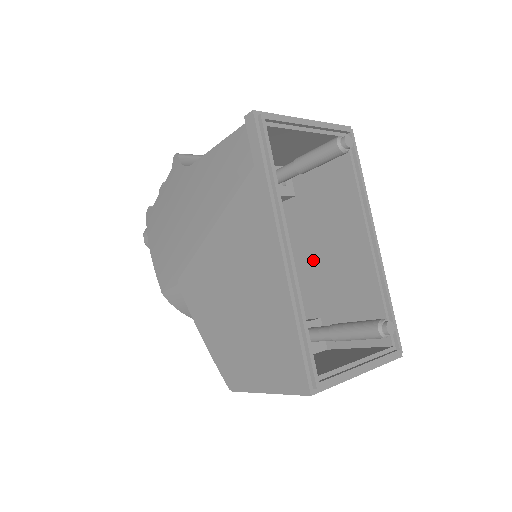
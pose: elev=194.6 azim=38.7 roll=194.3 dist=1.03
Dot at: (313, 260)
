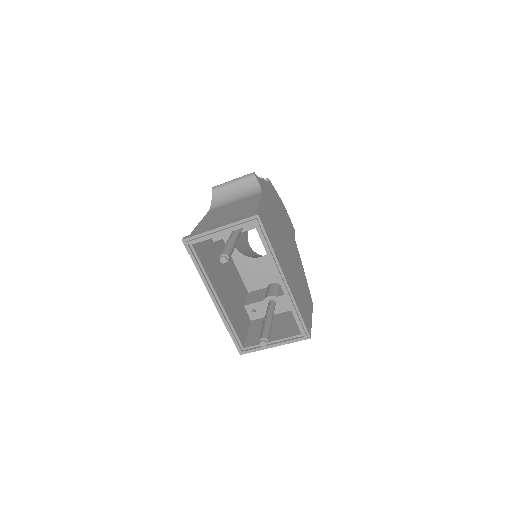
Dot at: occluded
